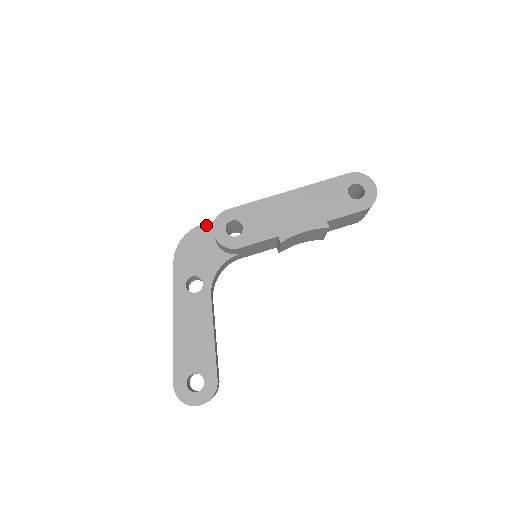
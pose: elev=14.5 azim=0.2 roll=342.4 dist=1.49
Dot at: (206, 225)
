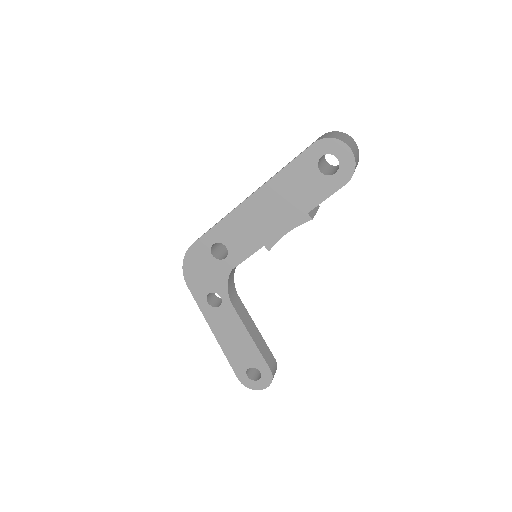
Dot at: (196, 243)
